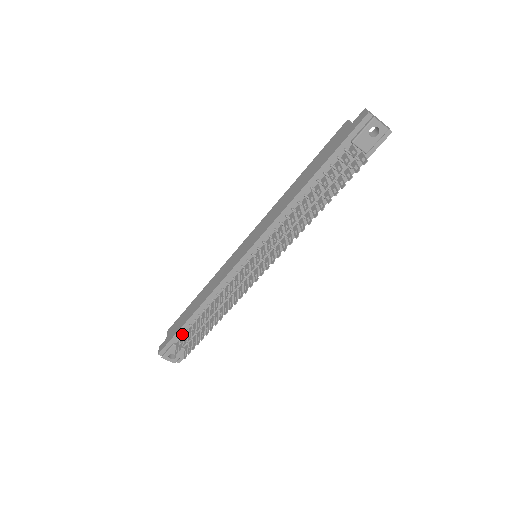
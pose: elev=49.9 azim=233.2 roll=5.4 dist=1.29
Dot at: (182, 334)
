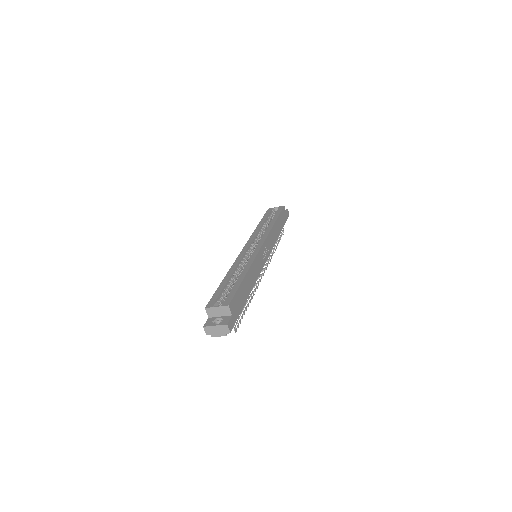
Dot at: occluded
